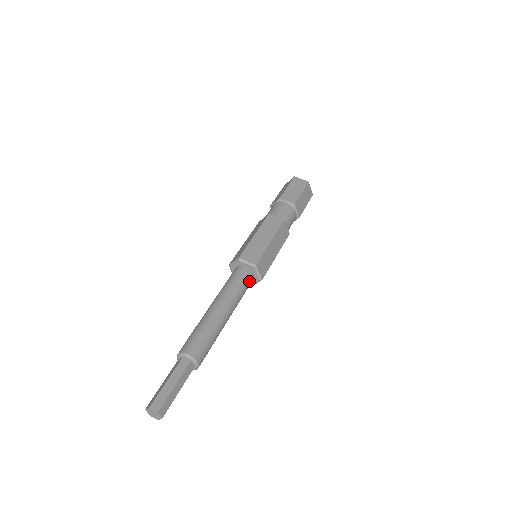
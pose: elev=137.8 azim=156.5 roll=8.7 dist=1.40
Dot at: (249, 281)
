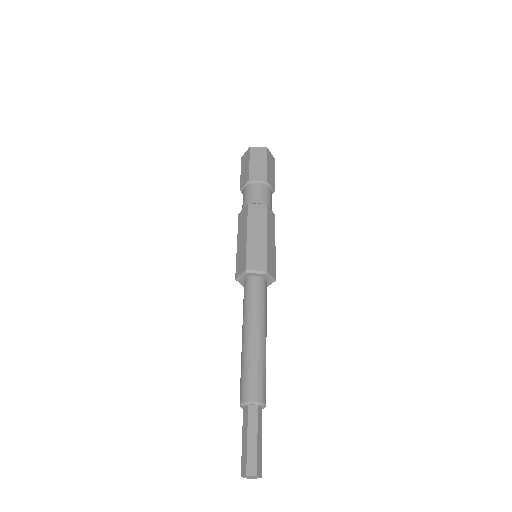
Dot at: (265, 289)
